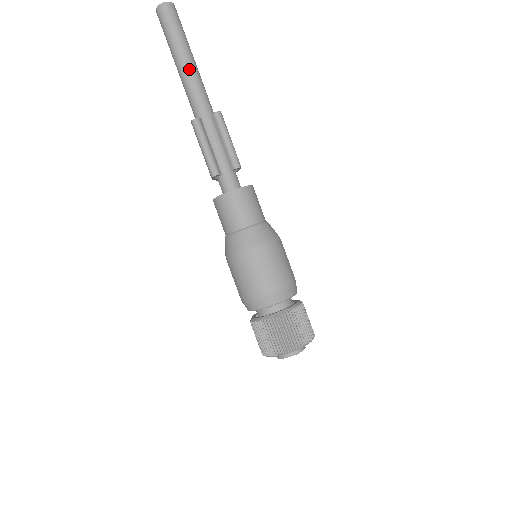
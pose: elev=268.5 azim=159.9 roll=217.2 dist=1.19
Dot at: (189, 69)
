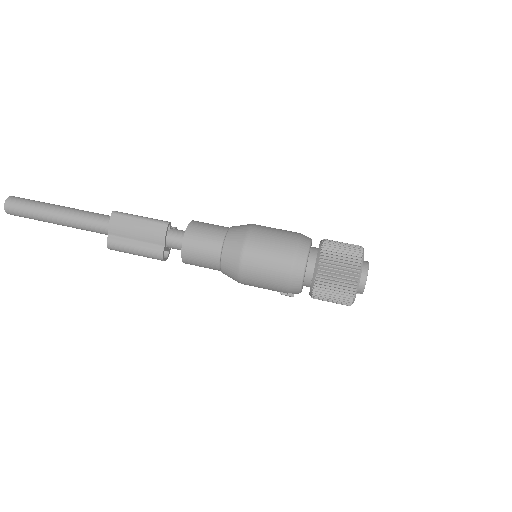
Dot at: (74, 209)
